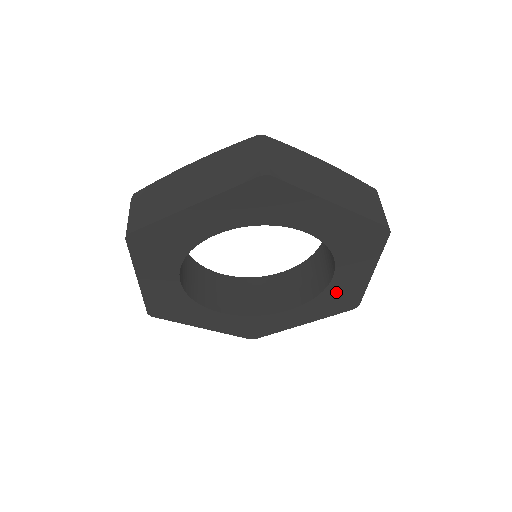
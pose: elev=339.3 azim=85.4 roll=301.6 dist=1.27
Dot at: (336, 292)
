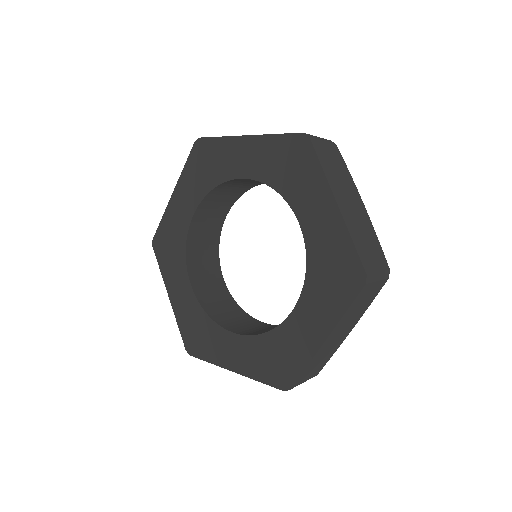
Dot at: (321, 256)
